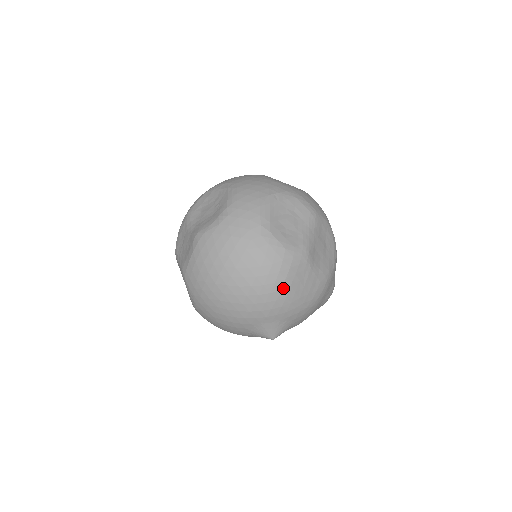
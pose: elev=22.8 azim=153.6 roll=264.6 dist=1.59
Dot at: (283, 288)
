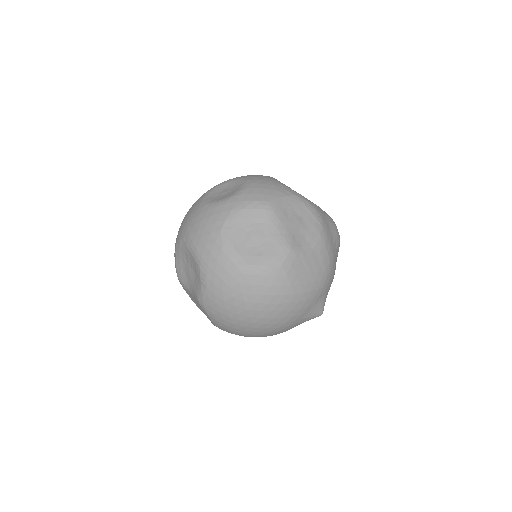
Dot at: (295, 291)
